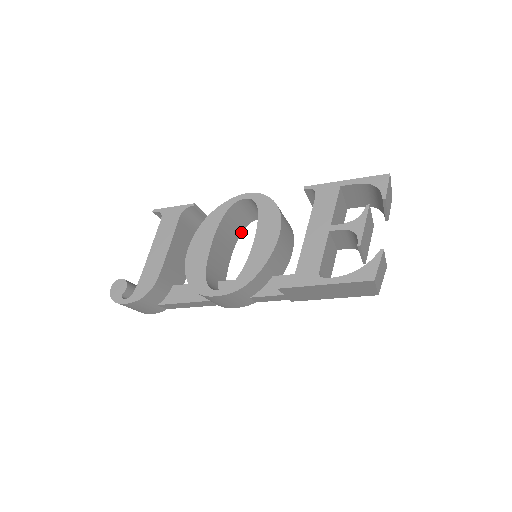
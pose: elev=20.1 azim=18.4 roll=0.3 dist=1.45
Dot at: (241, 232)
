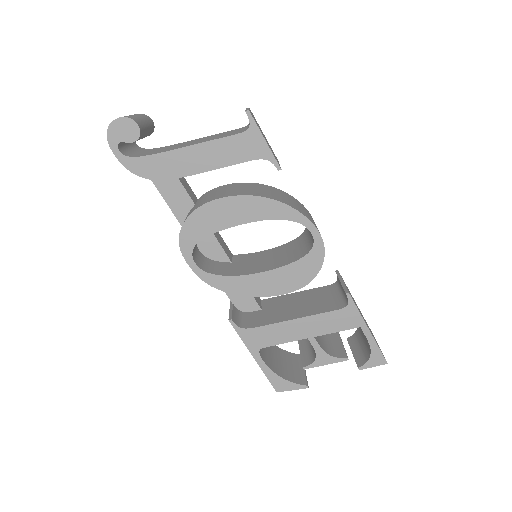
Dot at: occluded
